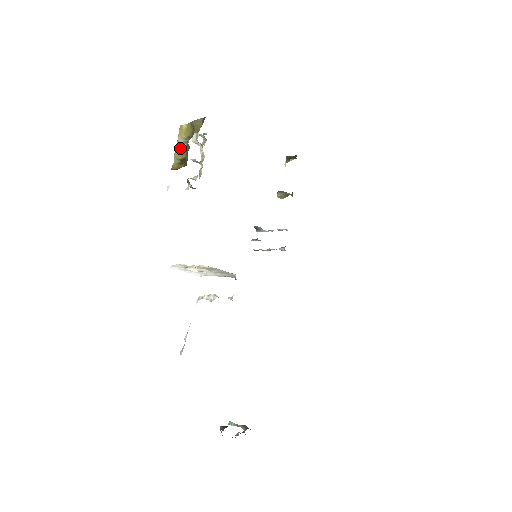
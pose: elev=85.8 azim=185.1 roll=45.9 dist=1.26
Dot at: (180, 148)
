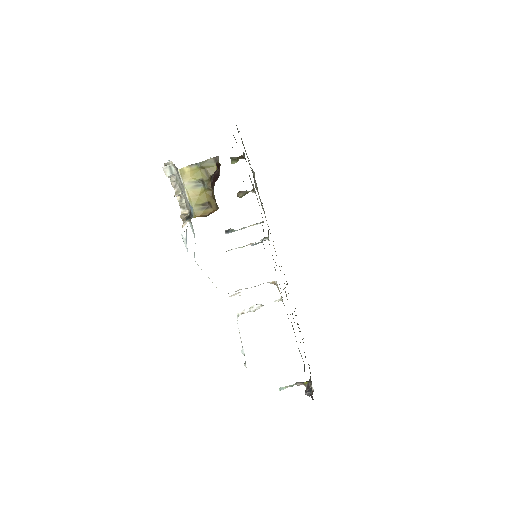
Dot at: (195, 193)
